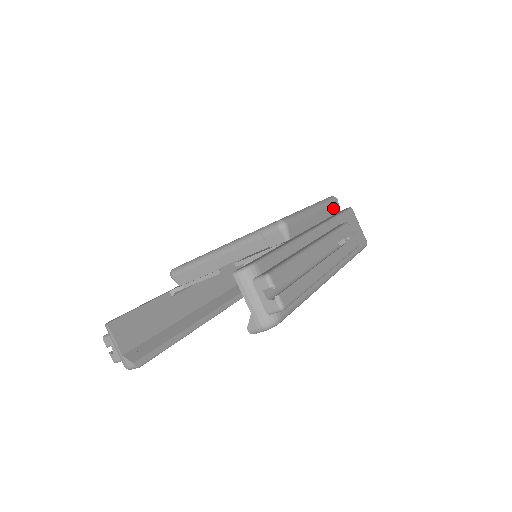
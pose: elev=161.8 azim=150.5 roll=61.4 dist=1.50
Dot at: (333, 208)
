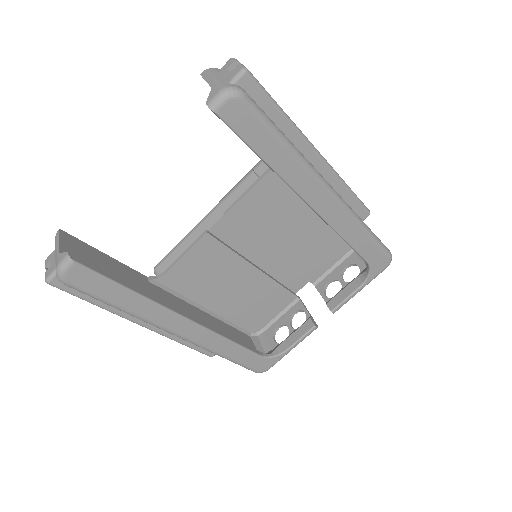
Dot at: occluded
